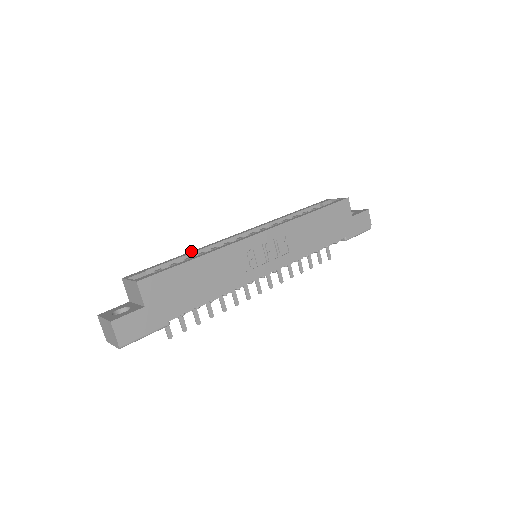
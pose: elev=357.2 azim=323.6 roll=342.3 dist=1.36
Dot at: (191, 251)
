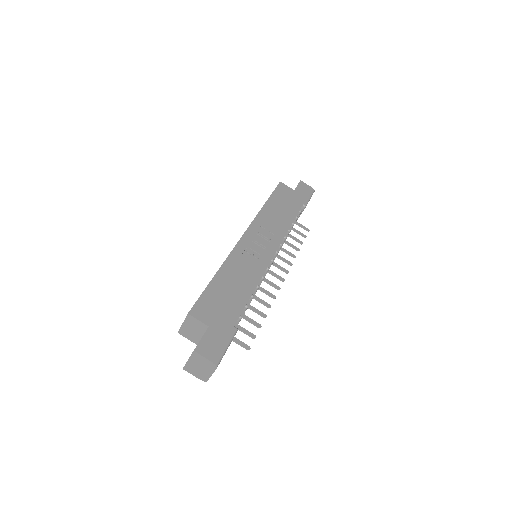
Dot at: occluded
